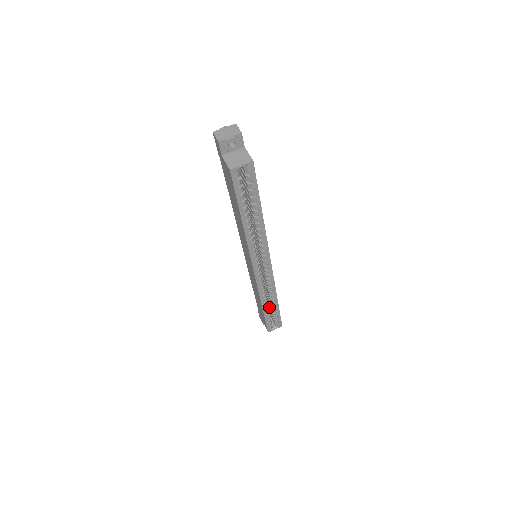
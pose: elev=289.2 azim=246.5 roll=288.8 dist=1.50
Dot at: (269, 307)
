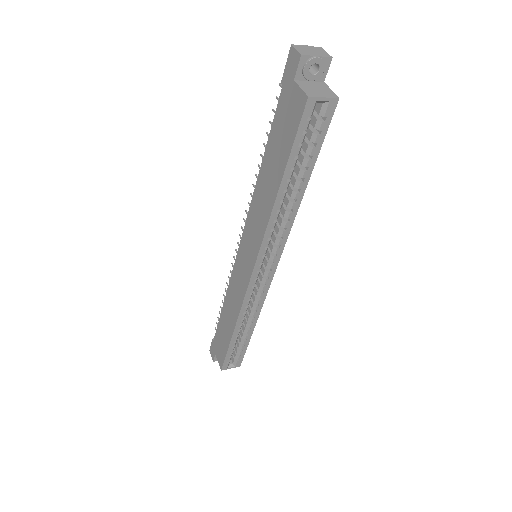
Dot at: occluded
